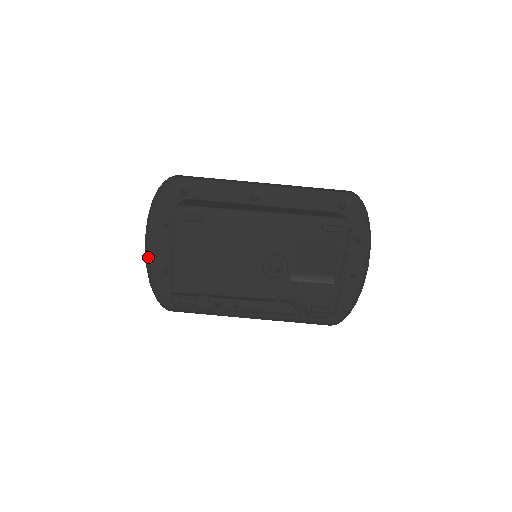
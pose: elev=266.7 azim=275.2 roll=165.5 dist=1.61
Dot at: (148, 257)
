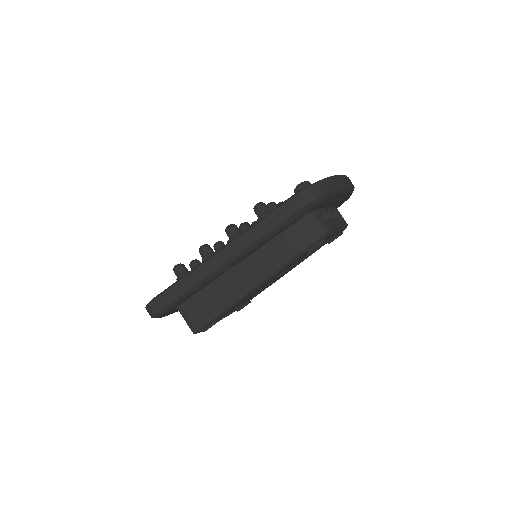
Dot at: occluded
